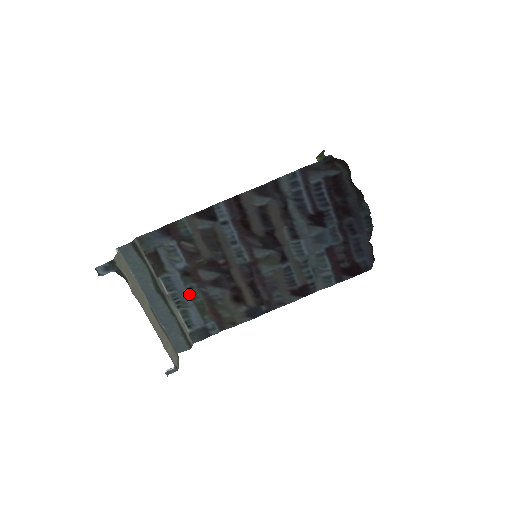
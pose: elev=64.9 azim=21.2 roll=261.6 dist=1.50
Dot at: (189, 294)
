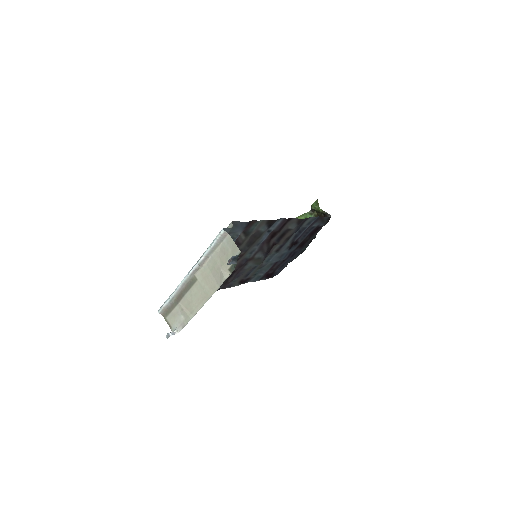
Dot at: occluded
